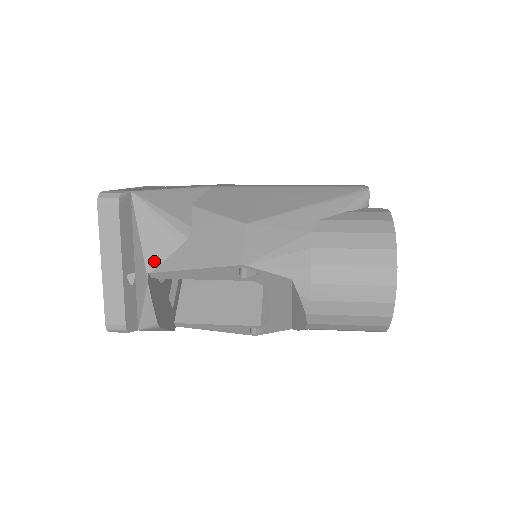
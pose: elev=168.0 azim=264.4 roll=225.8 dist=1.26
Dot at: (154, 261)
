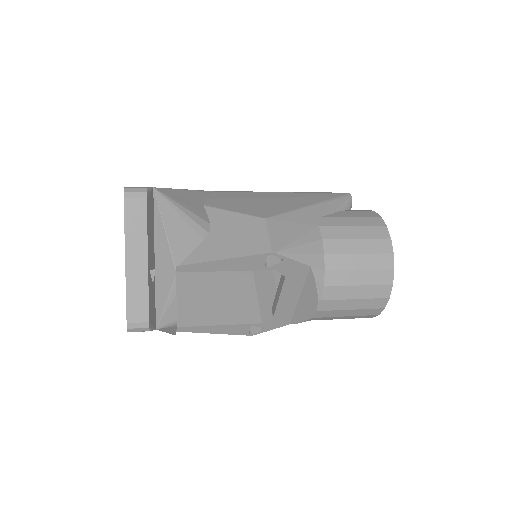
Dot at: (181, 254)
